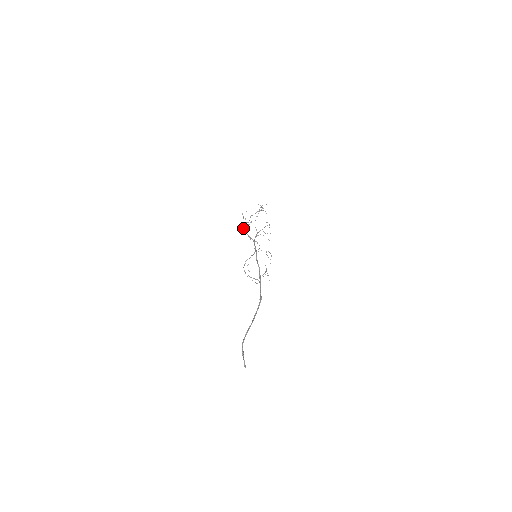
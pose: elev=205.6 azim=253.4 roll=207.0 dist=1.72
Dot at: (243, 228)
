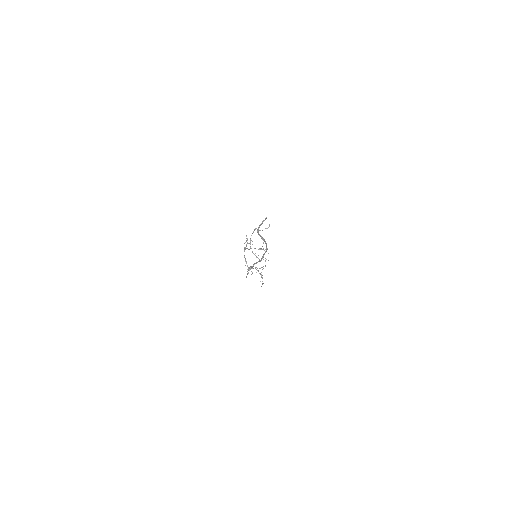
Dot at: occluded
